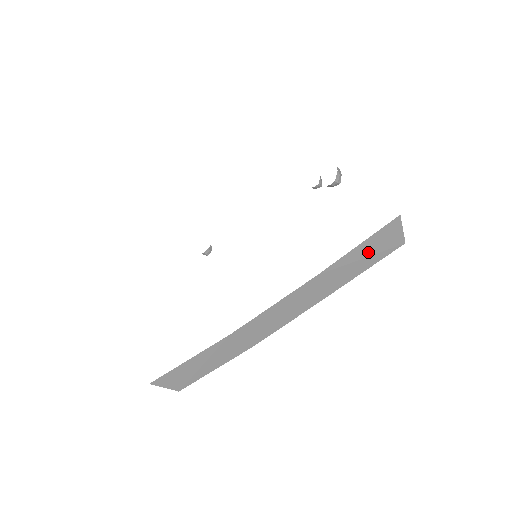
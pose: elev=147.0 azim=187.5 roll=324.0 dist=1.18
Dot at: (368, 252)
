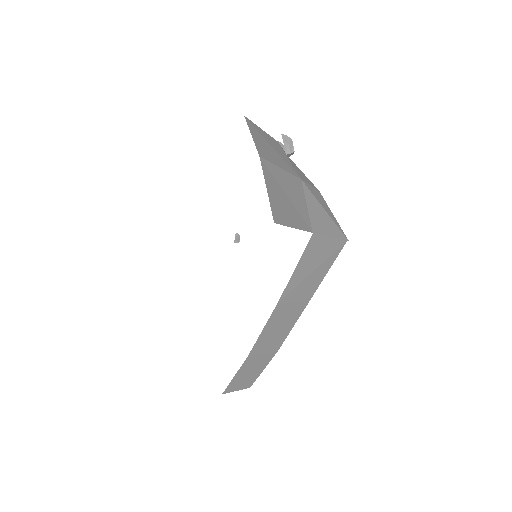
Dot at: (311, 267)
